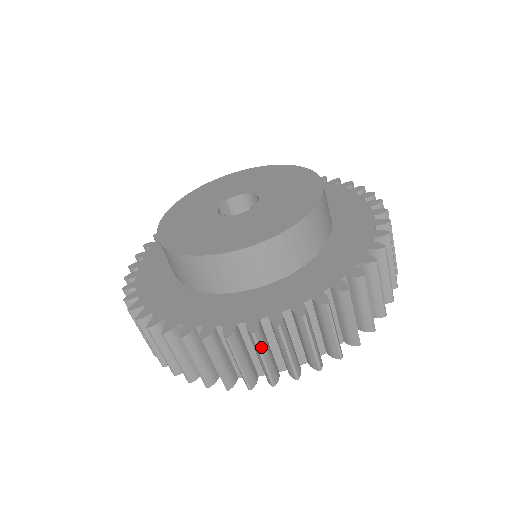
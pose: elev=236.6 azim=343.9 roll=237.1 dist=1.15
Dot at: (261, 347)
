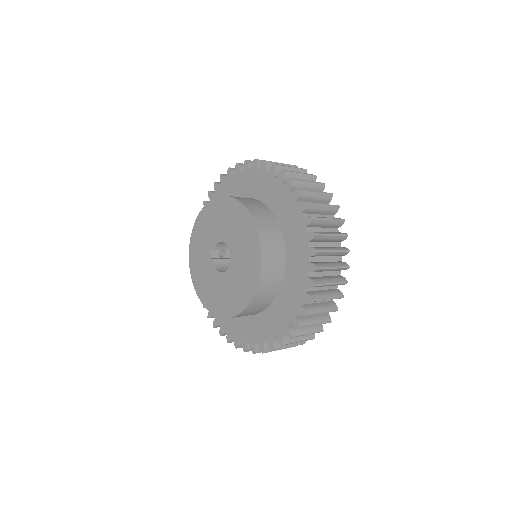
Dot at: (282, 347)
